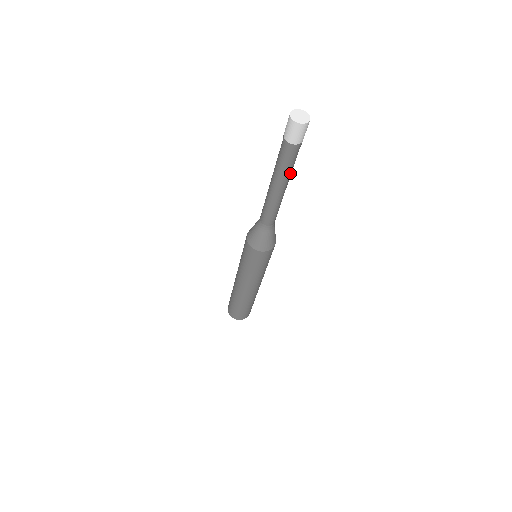
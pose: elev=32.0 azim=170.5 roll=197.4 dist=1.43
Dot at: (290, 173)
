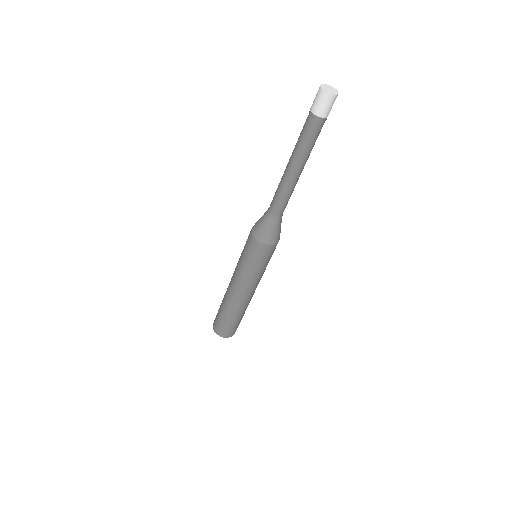
Dot at: (305, 153)
